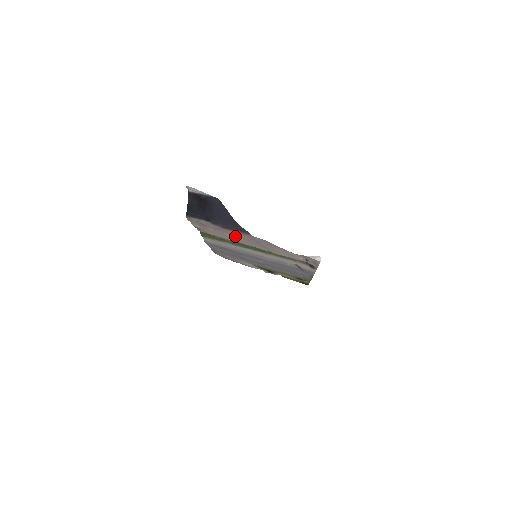
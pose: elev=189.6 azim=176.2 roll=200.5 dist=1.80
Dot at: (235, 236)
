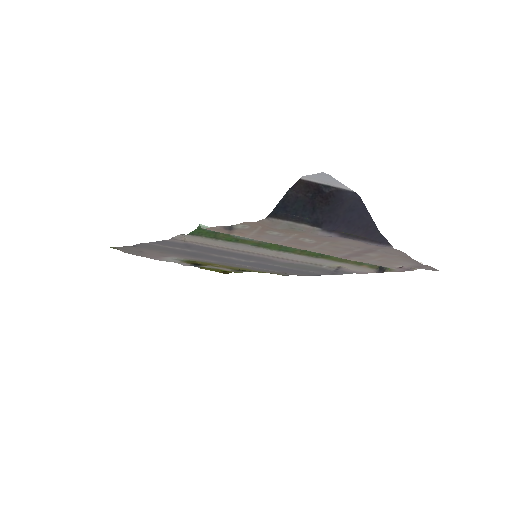
Dot at: (326, 243)
